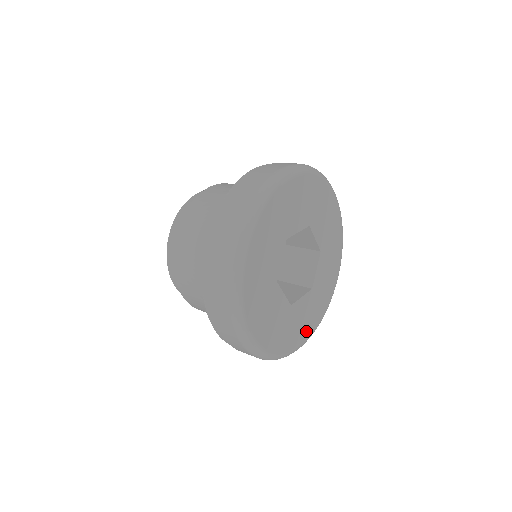
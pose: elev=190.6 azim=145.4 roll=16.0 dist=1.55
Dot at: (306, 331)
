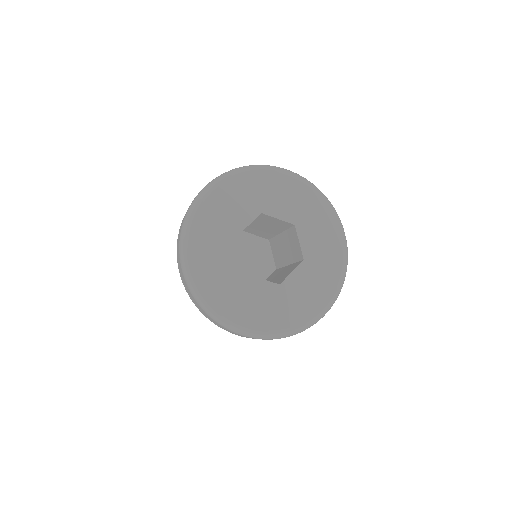
Dot at: (321, 298)
